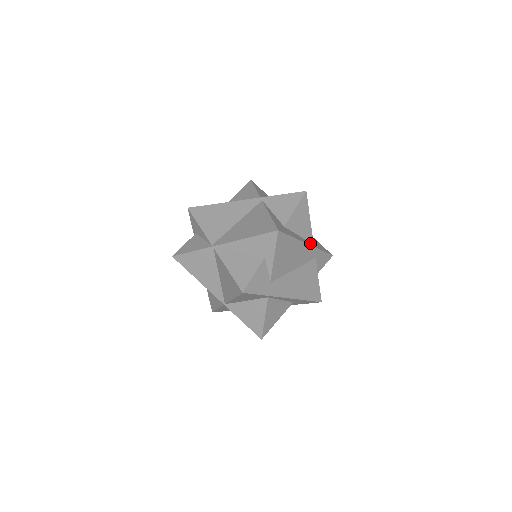
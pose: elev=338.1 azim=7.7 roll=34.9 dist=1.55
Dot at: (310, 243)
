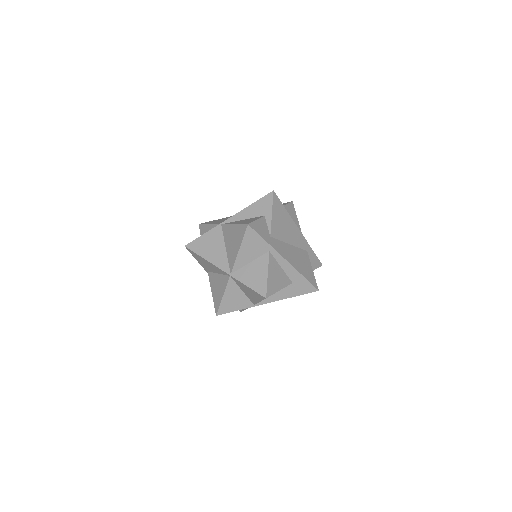
Dot at: occluded
